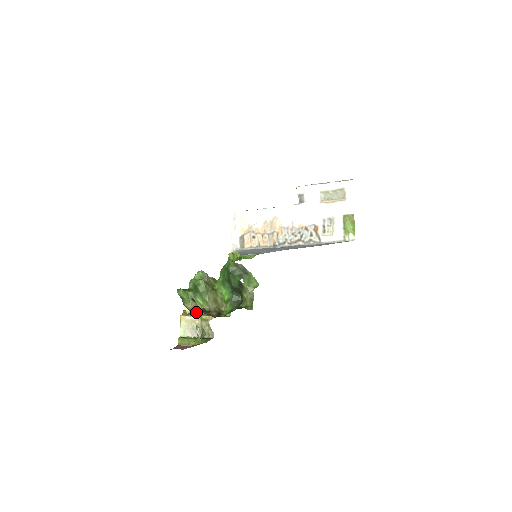
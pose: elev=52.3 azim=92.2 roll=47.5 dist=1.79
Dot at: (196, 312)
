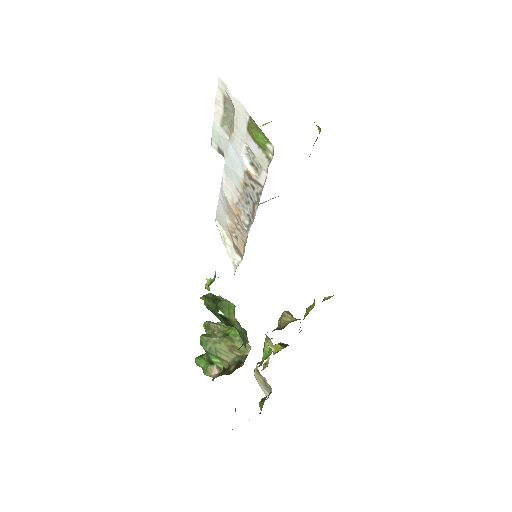
Dot at: occluded
